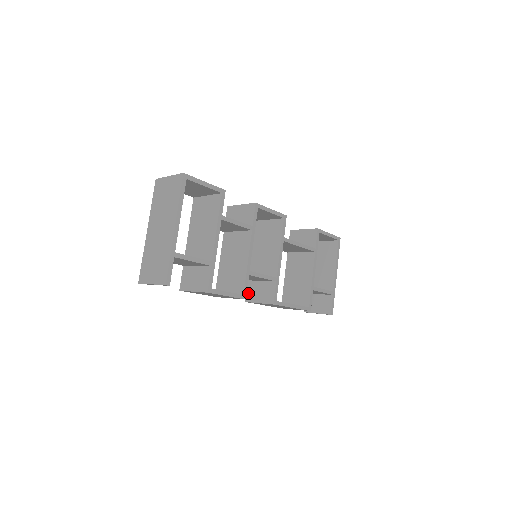
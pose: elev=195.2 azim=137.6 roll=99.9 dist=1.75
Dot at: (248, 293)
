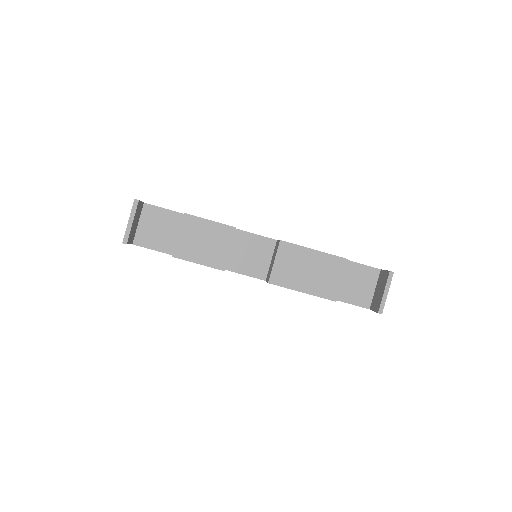
Dot at: (267, 279)
